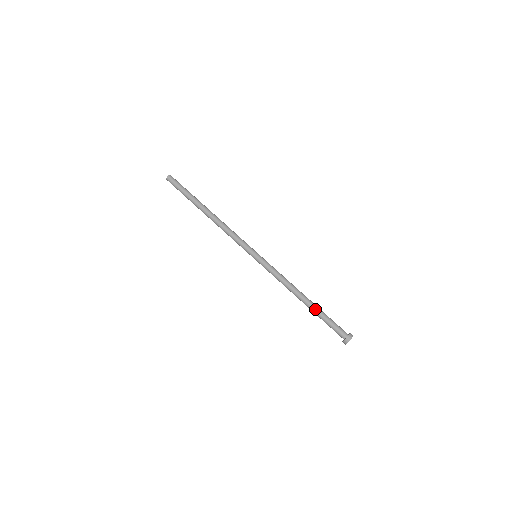
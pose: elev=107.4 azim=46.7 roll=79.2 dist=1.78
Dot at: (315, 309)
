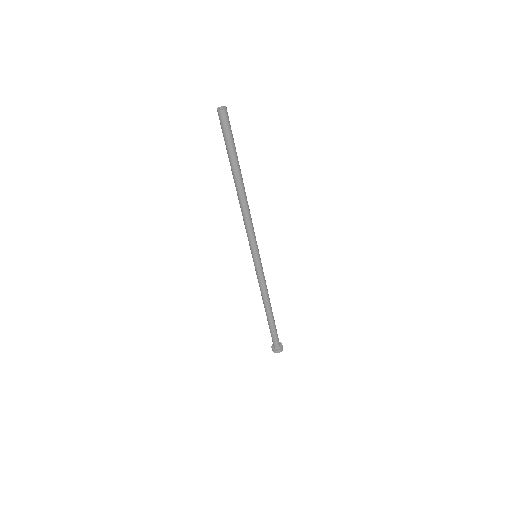
Dot at: (272, 322)
